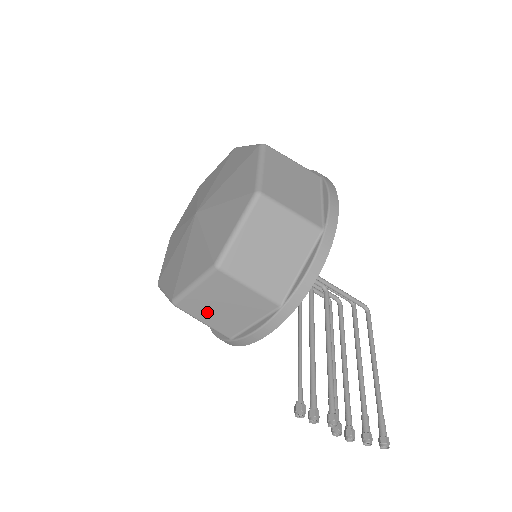
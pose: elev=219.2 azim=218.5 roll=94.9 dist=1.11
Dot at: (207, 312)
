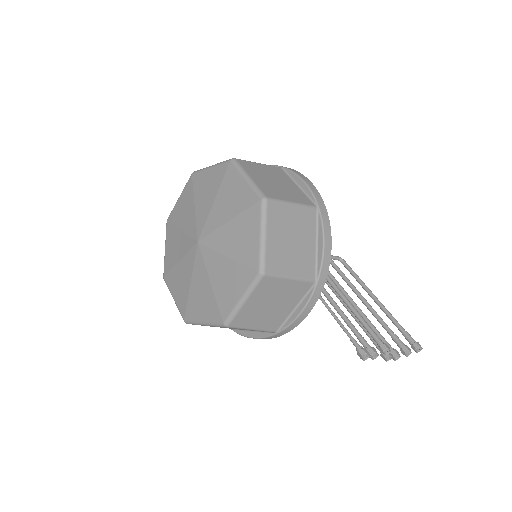
Dot at: (256, 318)
